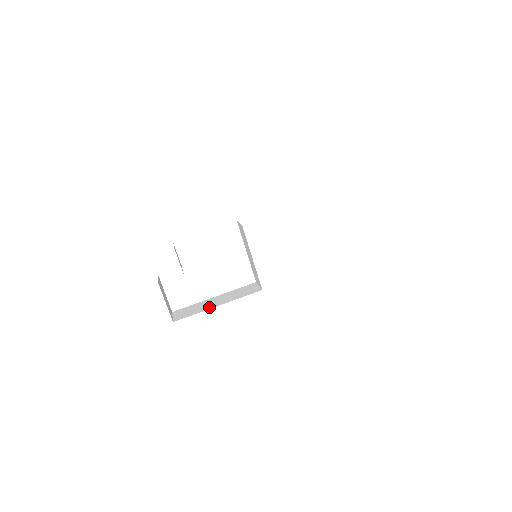
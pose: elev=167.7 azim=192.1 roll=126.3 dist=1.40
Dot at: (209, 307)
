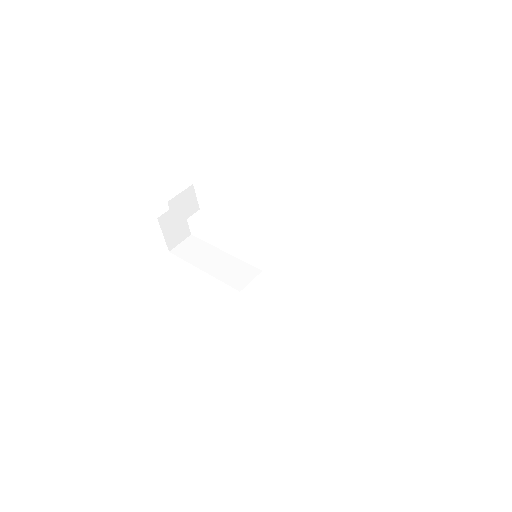
Dot at: (199, 263)
